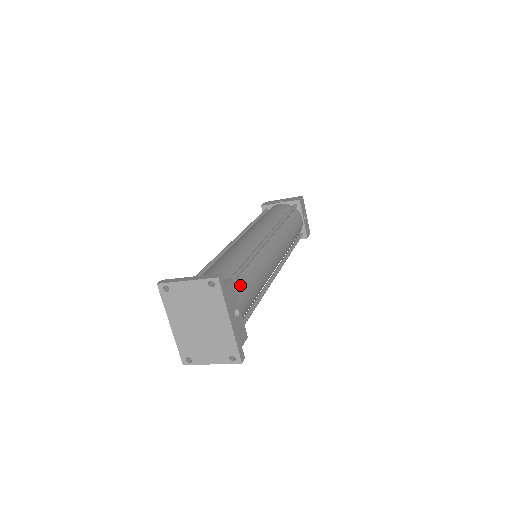
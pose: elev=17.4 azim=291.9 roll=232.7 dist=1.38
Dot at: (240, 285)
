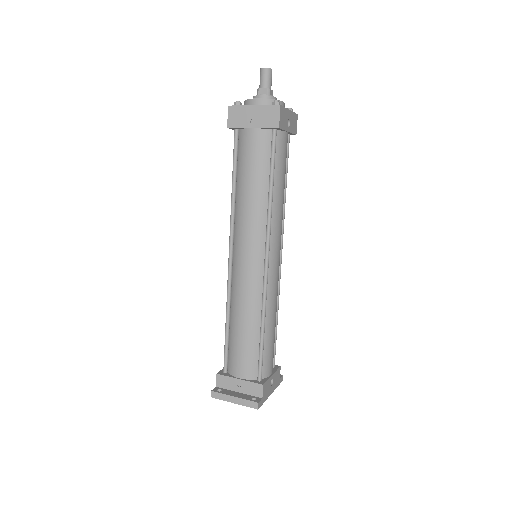
Dot at: (266, 360)
